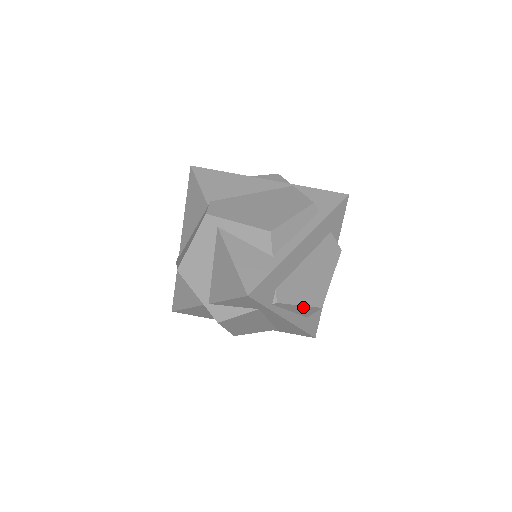
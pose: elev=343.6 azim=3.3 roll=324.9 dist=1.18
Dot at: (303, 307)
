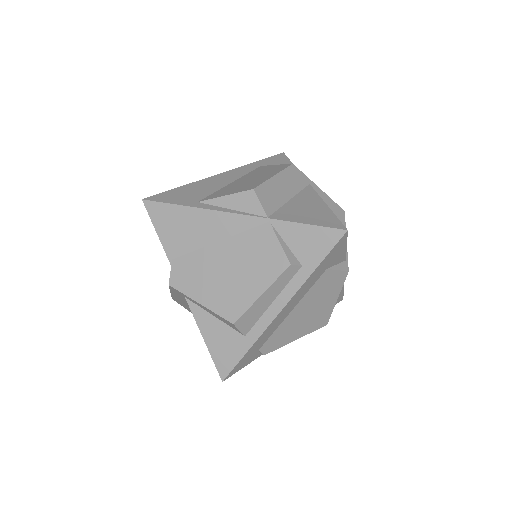
Dot at: (302, 334)
